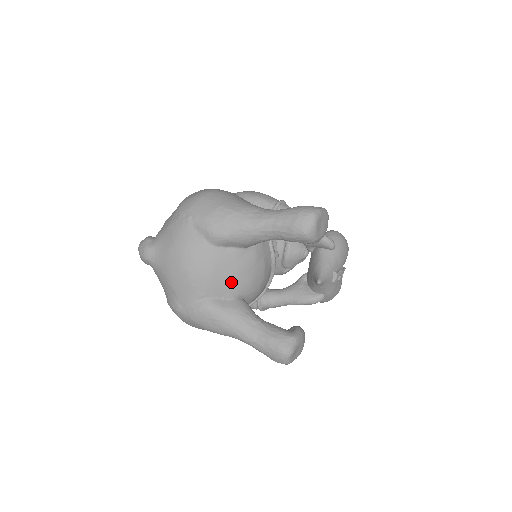
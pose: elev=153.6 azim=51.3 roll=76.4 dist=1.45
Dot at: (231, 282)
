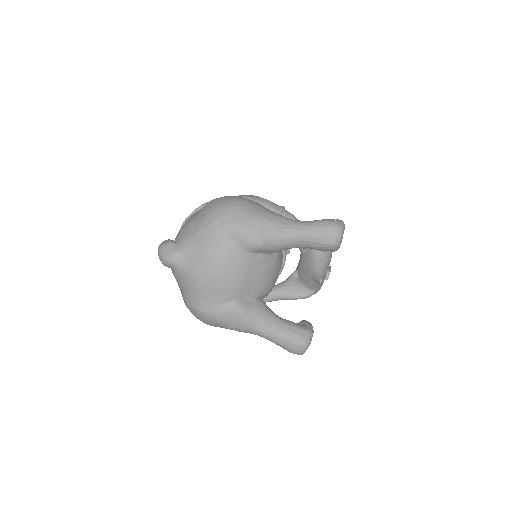
Dot at: (256, 284)
